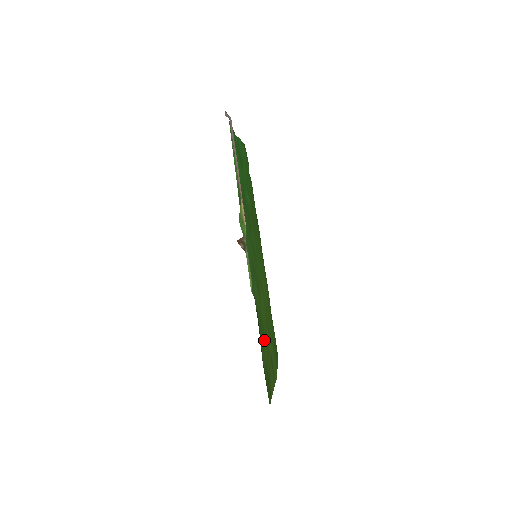
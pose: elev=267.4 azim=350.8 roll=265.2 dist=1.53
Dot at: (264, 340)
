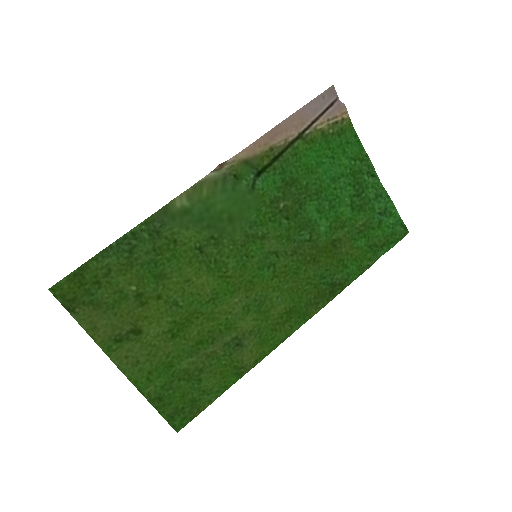
Dot at: (143, 279)
